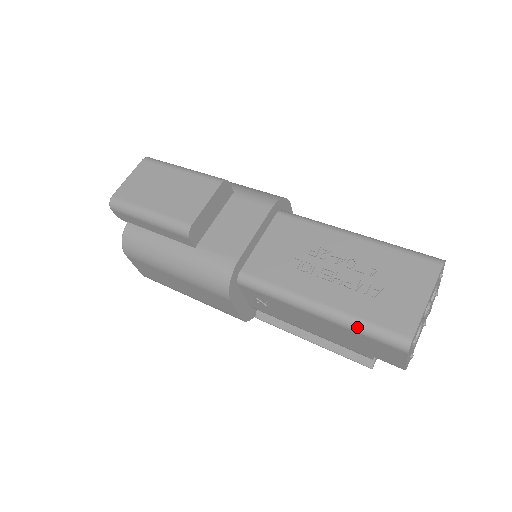
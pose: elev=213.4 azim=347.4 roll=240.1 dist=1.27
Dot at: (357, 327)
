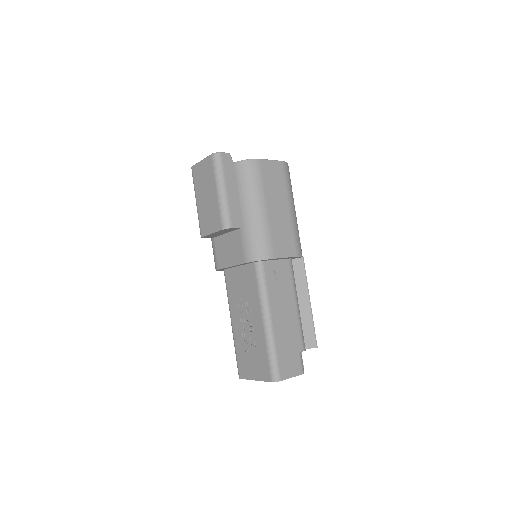
Dot at: (235, 349)
